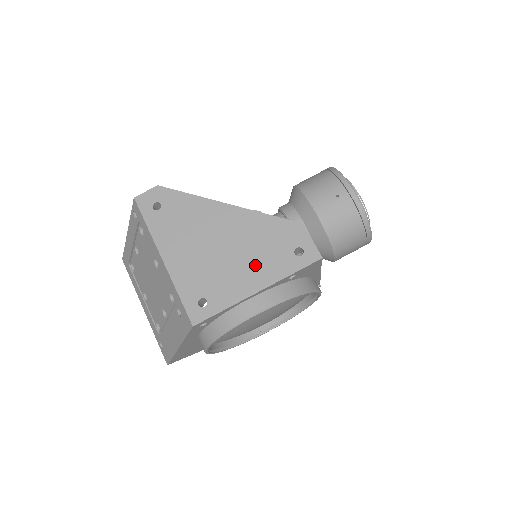
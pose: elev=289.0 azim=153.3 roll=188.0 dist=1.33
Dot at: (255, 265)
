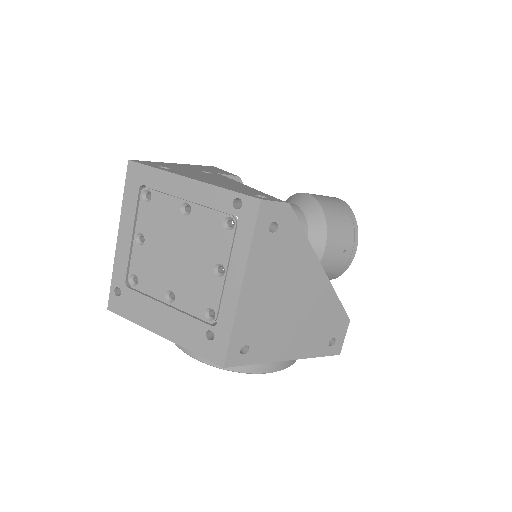
Dot at: (301, 337)
